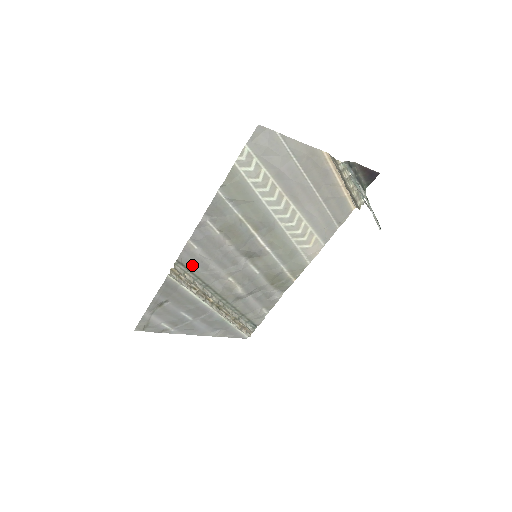
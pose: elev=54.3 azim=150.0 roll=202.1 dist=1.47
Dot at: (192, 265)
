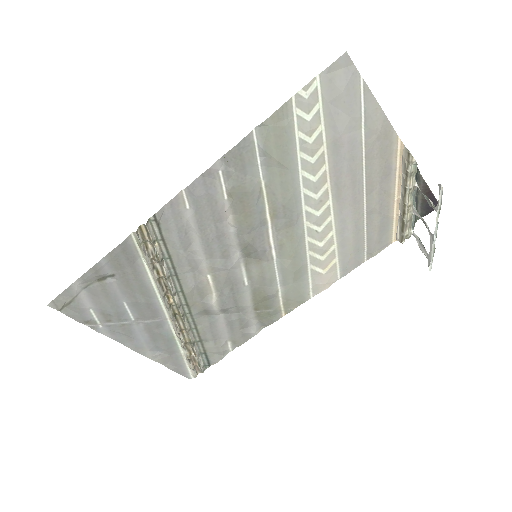
Dot at: (171, 232)
